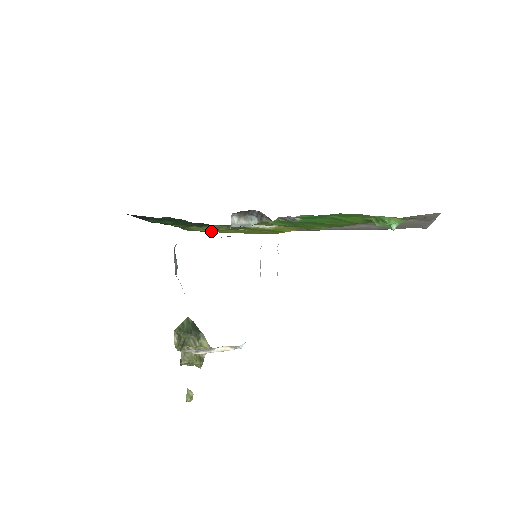
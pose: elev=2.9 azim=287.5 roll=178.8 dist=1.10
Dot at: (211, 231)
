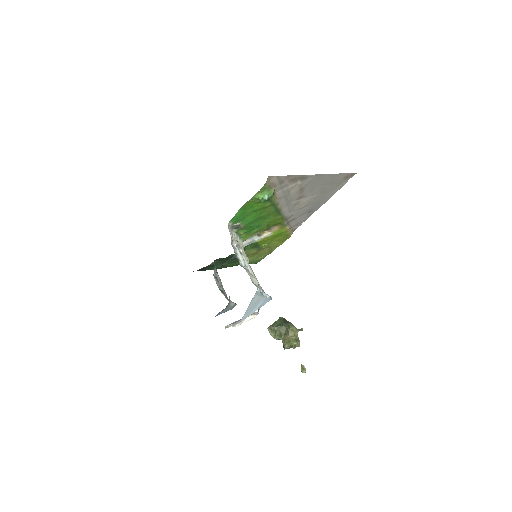
Dot at: occluded
